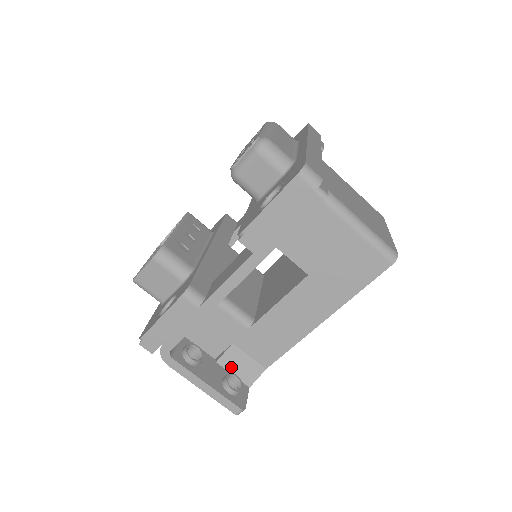
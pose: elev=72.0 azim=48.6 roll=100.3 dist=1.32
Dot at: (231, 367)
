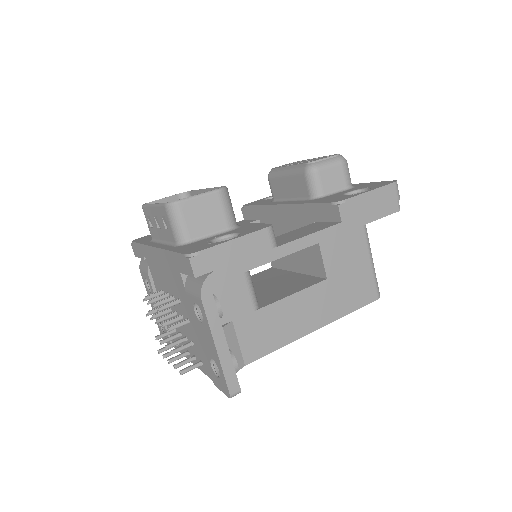
Dot at: occluded
